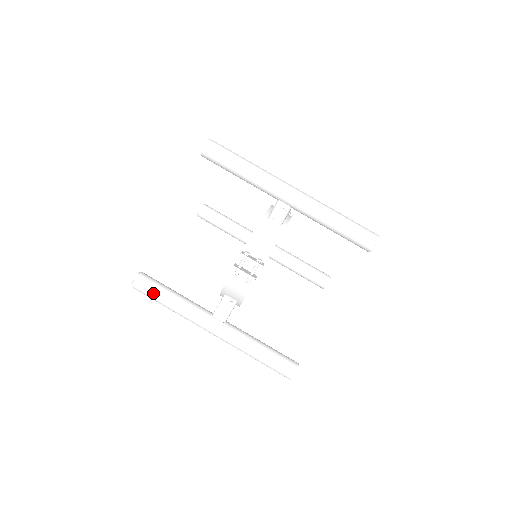
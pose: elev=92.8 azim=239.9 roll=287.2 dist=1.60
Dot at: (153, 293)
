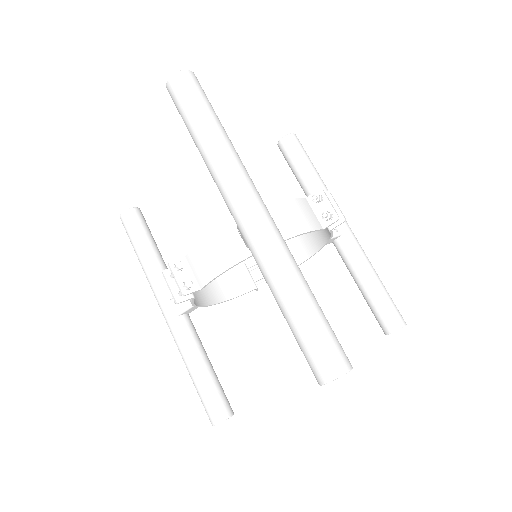
Dot at: (130, 239)
